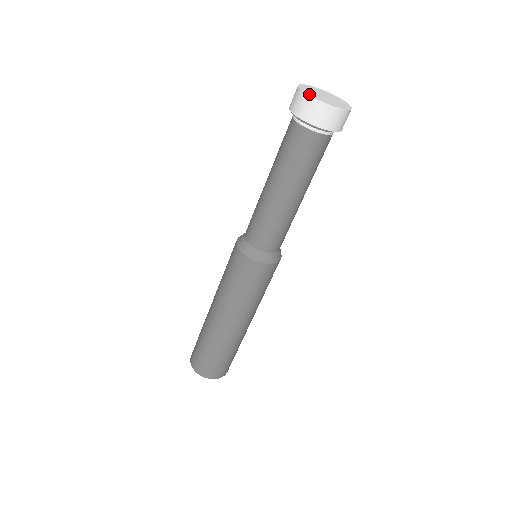
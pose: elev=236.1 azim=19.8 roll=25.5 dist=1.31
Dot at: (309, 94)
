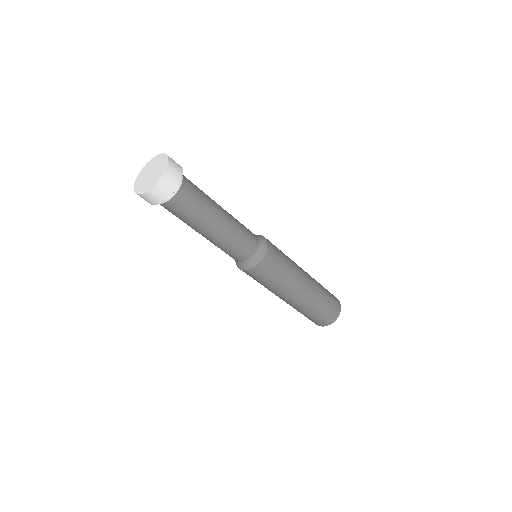
Dot at: (136, 184)
